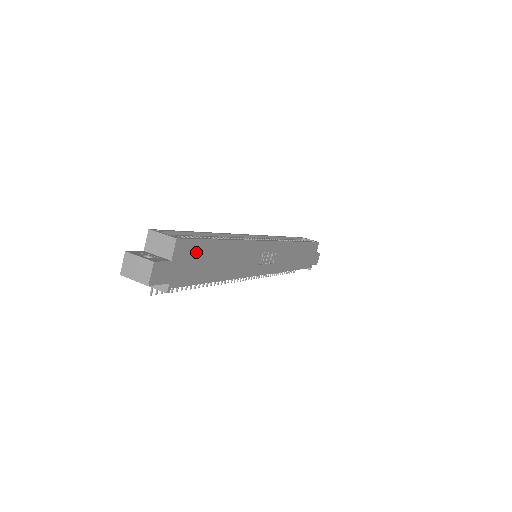
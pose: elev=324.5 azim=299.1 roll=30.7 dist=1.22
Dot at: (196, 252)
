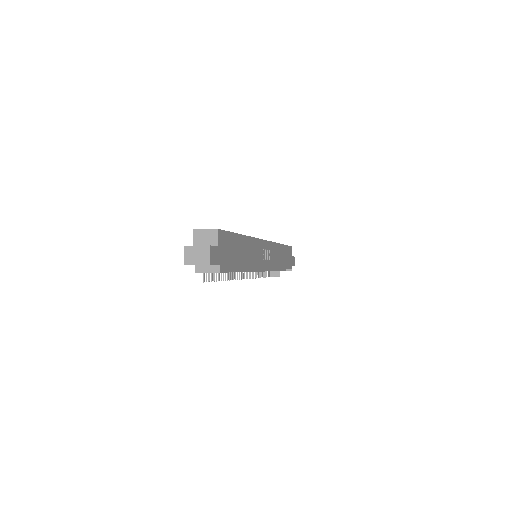
Dot at: (229, 242)
